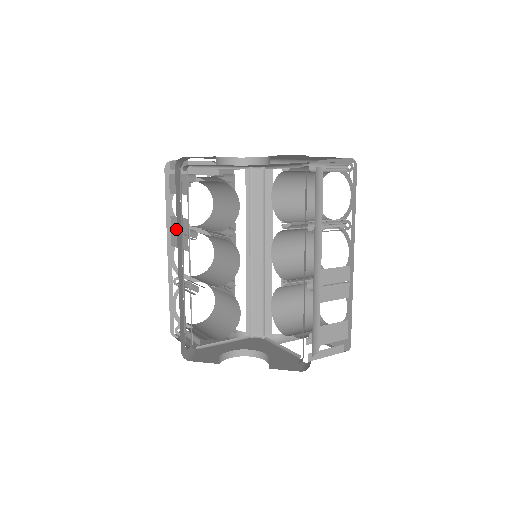
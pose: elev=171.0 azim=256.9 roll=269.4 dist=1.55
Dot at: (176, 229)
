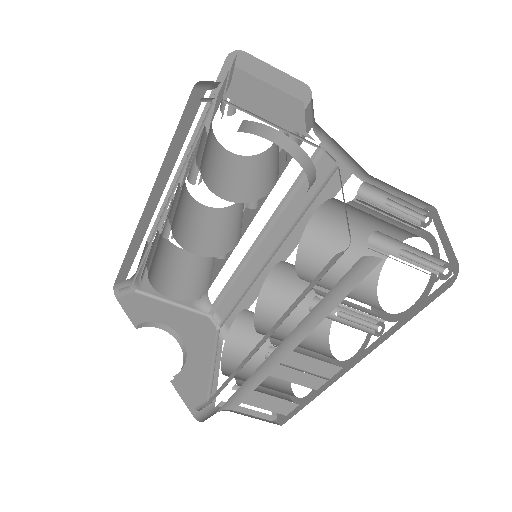
Dot at: (195, 148)
